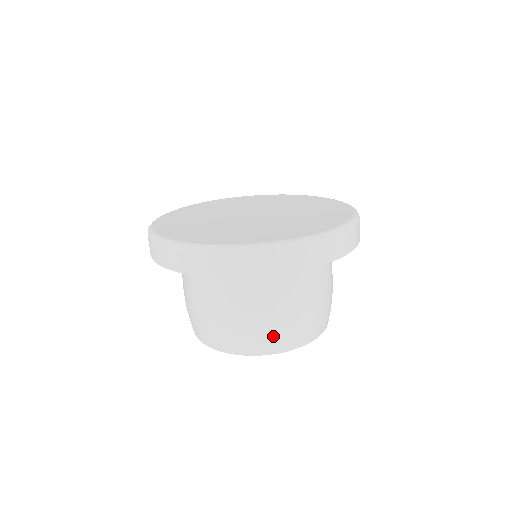
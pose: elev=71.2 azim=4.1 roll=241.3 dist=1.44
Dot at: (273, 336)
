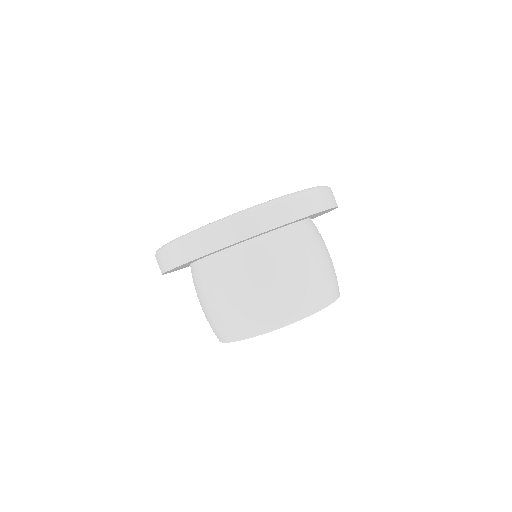
Dot at: (264, 312)
